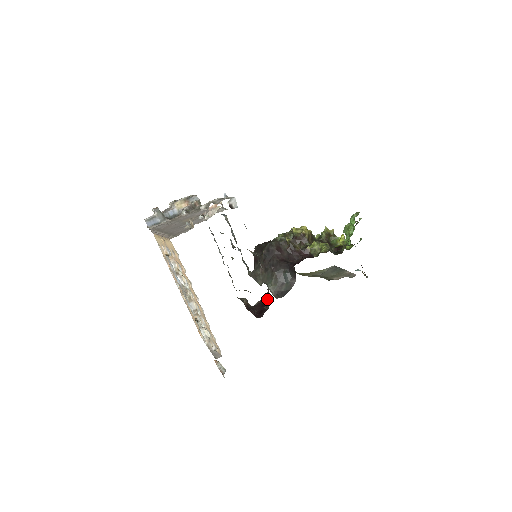
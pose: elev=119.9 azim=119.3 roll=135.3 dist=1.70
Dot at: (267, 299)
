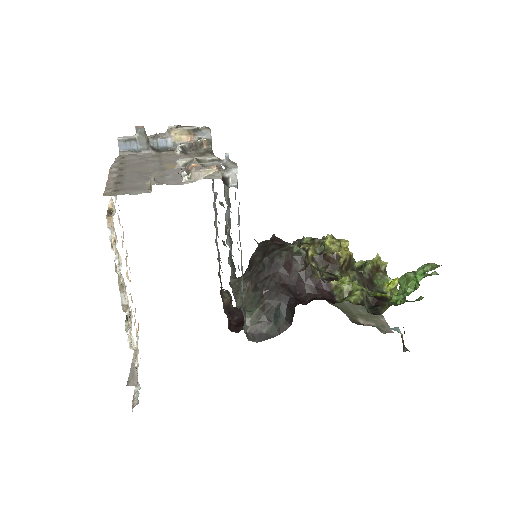
Dot at: occluded
